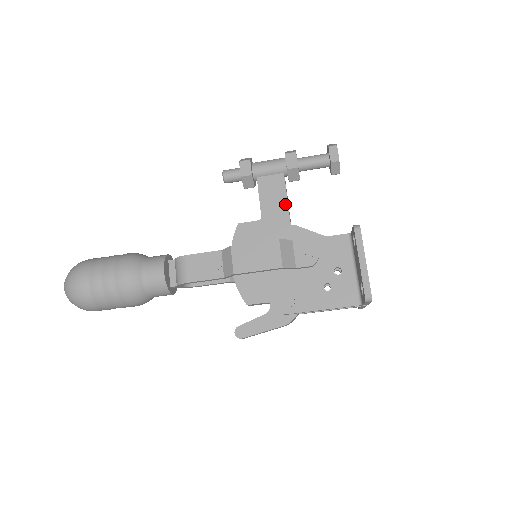
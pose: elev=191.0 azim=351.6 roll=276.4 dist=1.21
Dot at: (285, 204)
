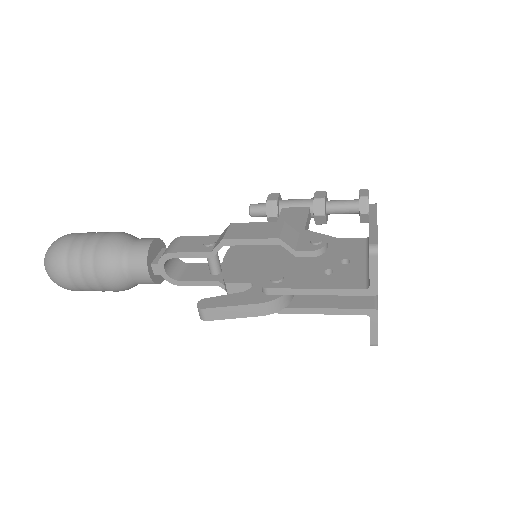
Dot at: (303, 223)
